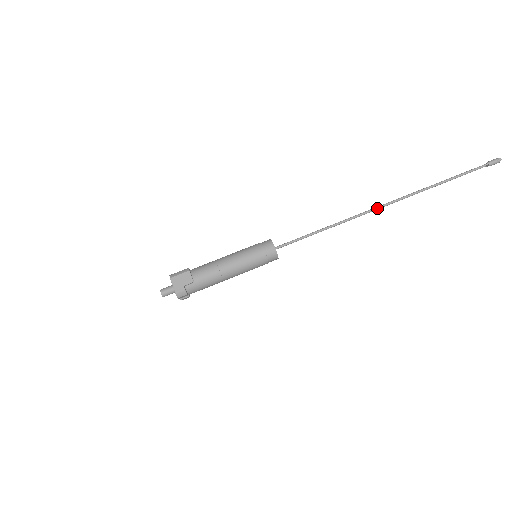
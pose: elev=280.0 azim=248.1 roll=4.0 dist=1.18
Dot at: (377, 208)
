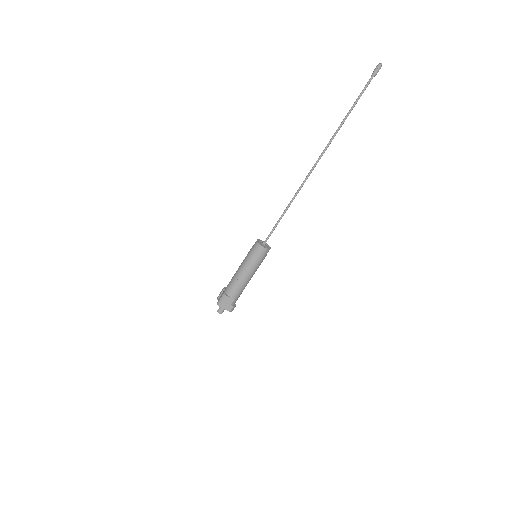
Dot at: occluded
